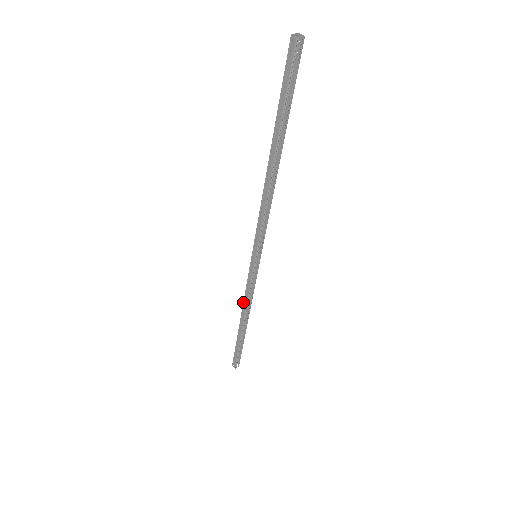
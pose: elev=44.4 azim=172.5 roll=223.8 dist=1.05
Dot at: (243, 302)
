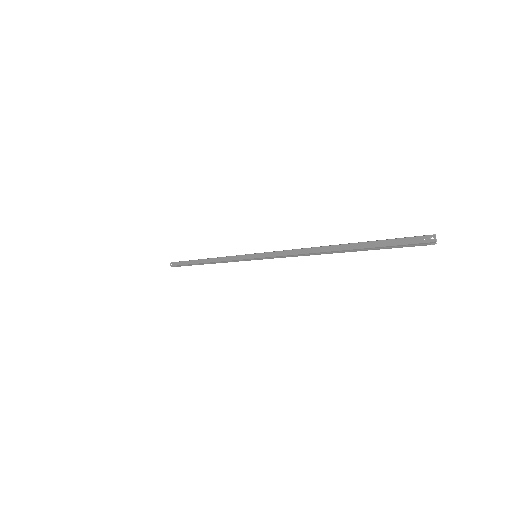
Dot at: (218, 257)
